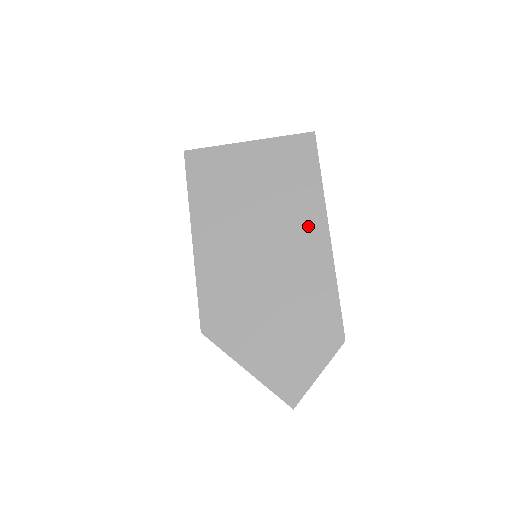
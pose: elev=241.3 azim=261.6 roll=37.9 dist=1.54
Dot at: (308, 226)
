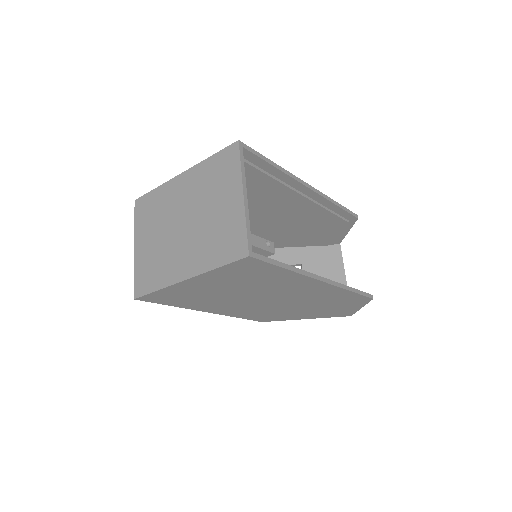
Dot at: (300, 286)
